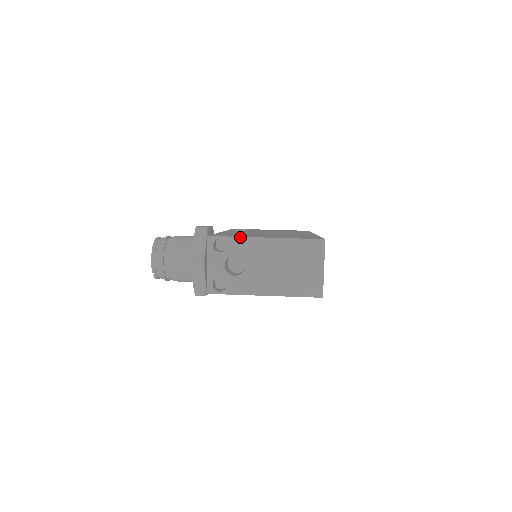
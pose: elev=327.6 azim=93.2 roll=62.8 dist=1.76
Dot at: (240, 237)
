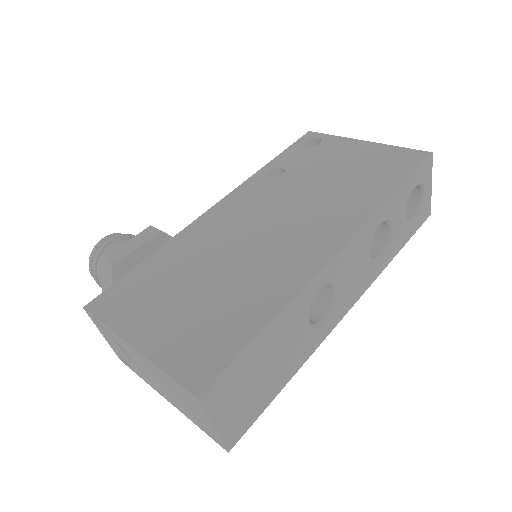
Dot at: (109, 328)
